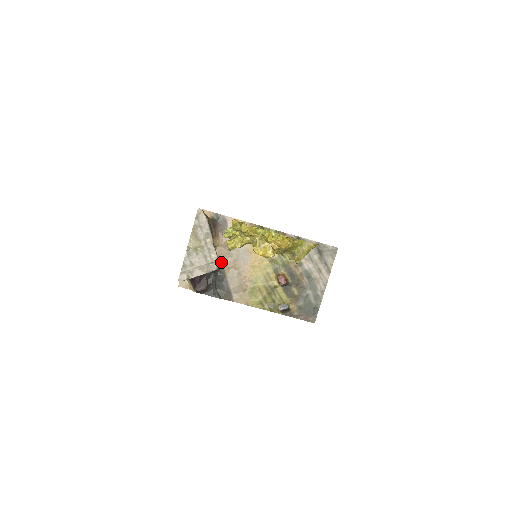
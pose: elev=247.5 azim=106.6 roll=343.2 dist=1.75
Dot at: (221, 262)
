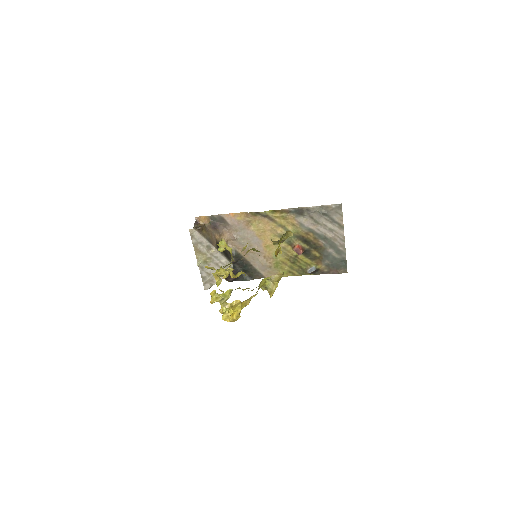
Dot at: (238, 252)
